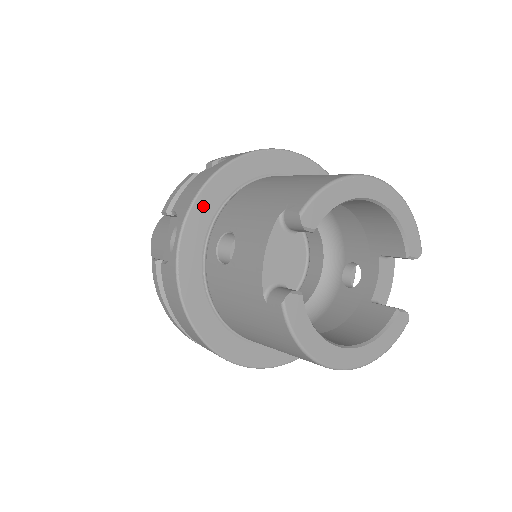
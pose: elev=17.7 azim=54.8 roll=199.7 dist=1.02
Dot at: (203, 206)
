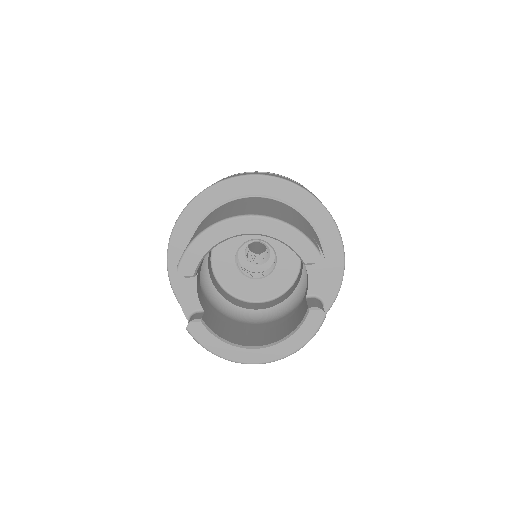
Dot at: (176, 247)
